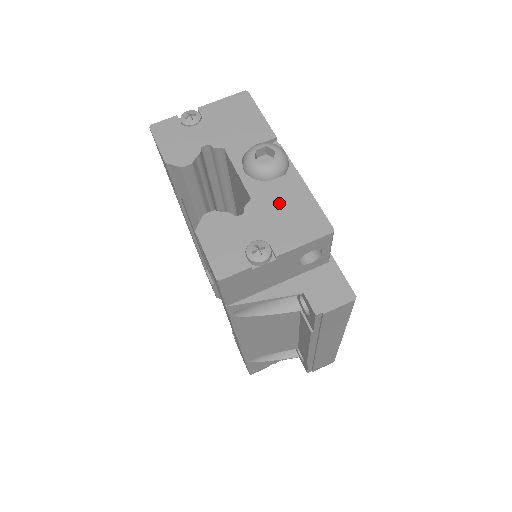
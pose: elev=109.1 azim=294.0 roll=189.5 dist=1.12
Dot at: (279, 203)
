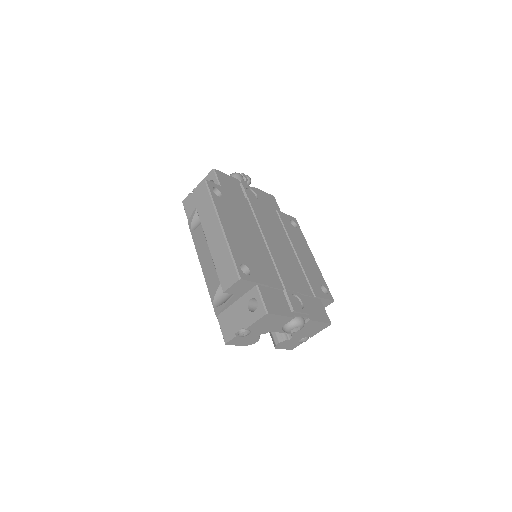
Dot at: (306, 330)
